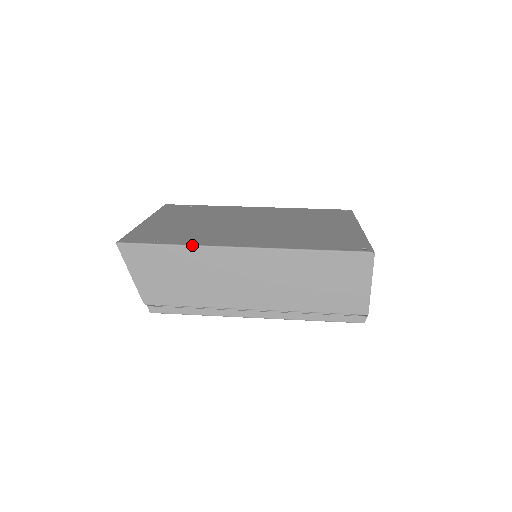
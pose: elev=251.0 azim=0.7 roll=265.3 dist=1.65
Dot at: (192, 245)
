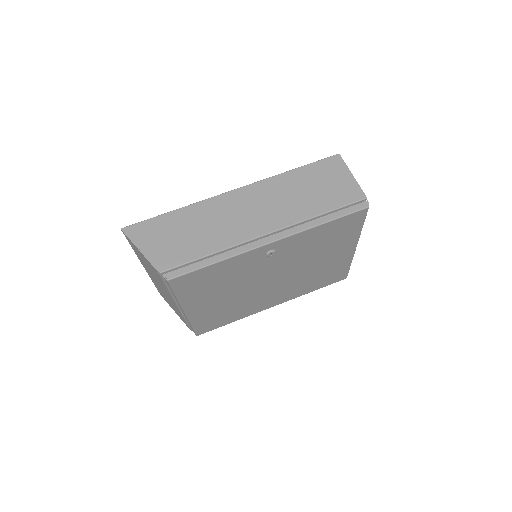
Dot at: (190, 204)
